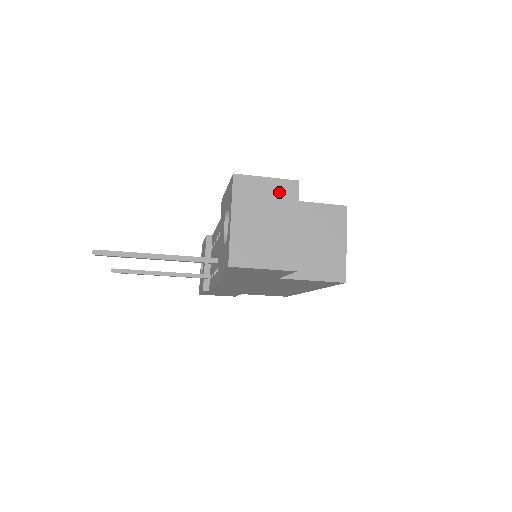
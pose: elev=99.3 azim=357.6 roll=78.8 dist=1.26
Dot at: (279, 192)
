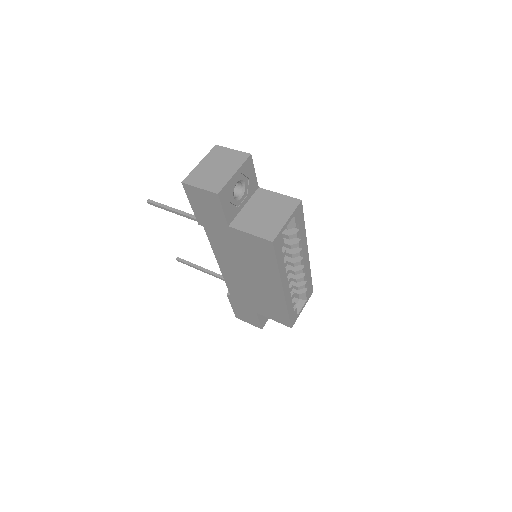
Dot at: (235, 157)
